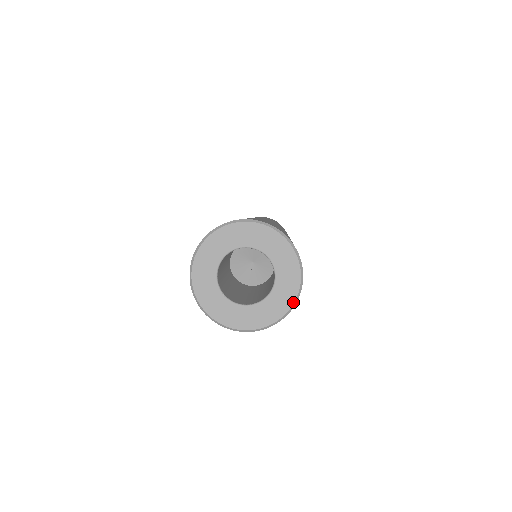
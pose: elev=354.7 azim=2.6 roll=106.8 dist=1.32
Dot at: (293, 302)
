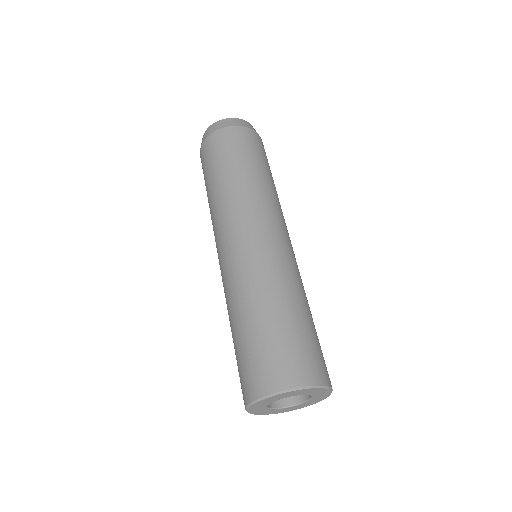
Dot at: occluded
